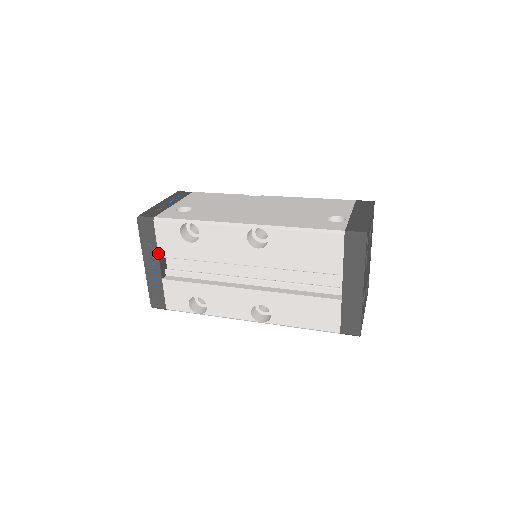
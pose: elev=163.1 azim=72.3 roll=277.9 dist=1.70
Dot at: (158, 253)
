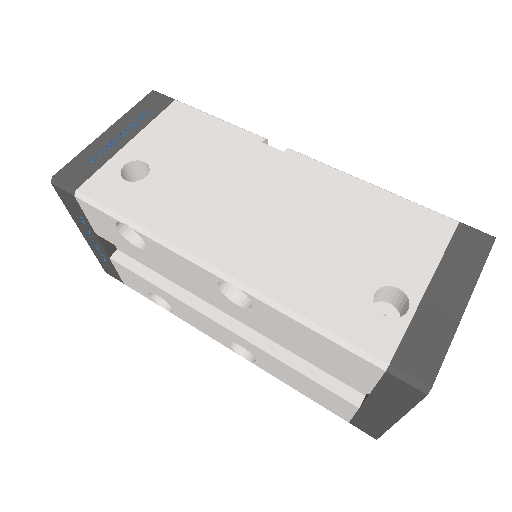
Dot at: (95, 232)
